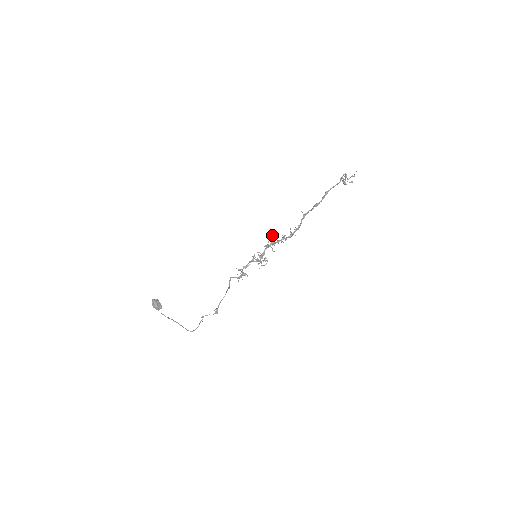
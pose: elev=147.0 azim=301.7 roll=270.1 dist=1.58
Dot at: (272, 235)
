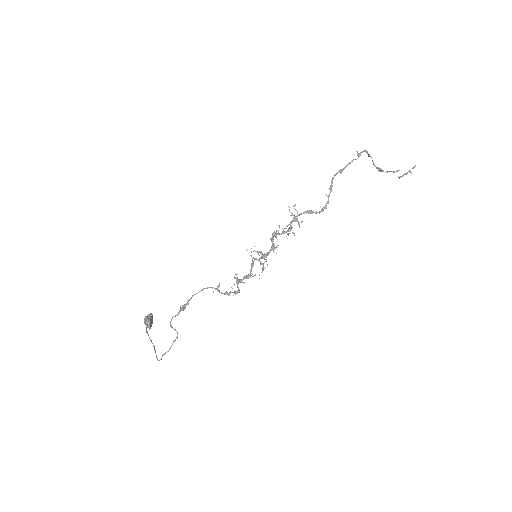
Dot at: occluded
